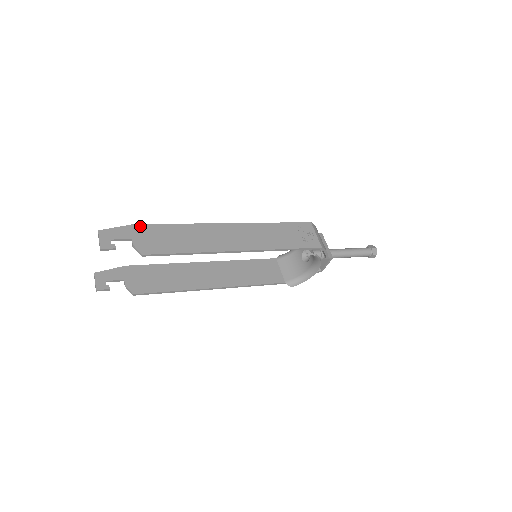
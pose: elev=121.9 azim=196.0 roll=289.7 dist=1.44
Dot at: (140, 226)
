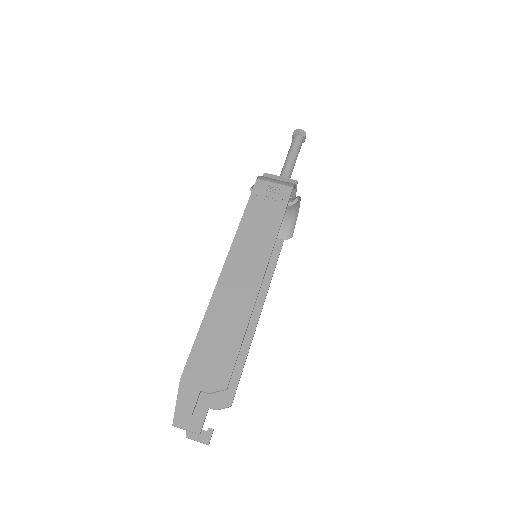
Dot at: (186, 372)
